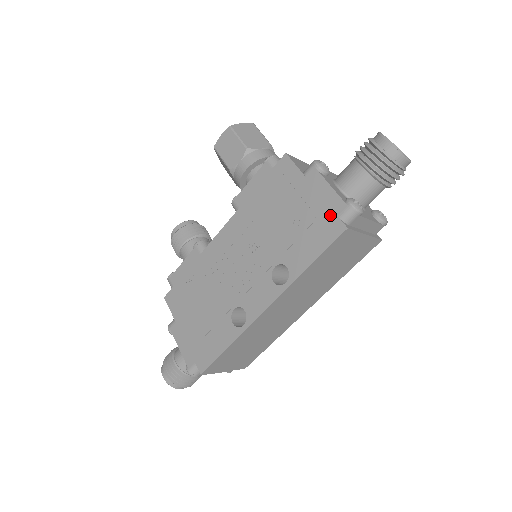
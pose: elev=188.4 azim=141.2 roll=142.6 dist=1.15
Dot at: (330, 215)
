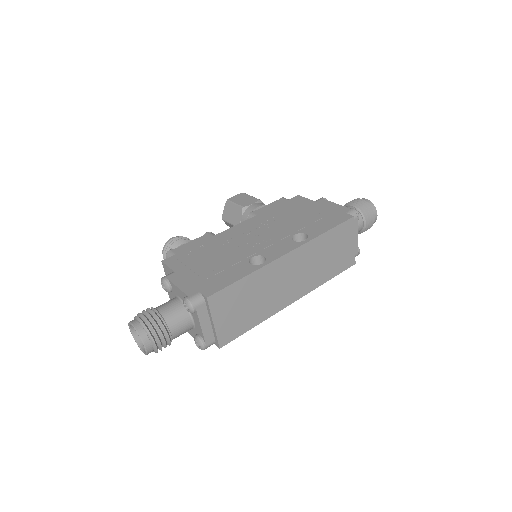
Dot at: (339, 213)
